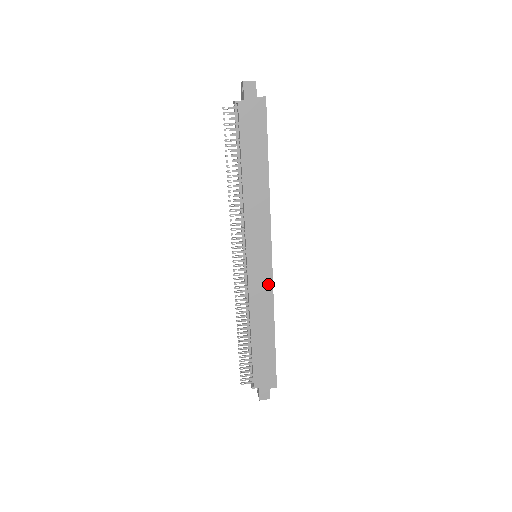
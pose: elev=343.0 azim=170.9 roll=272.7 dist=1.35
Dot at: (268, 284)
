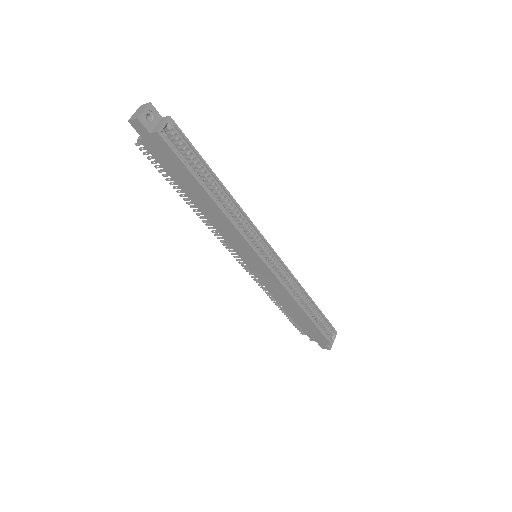
Dot at: (276, 281)
